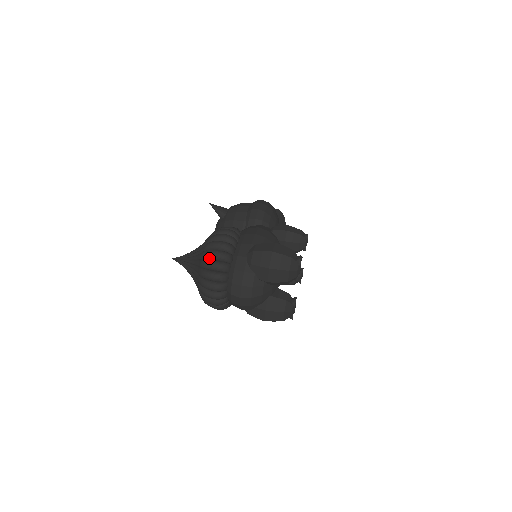
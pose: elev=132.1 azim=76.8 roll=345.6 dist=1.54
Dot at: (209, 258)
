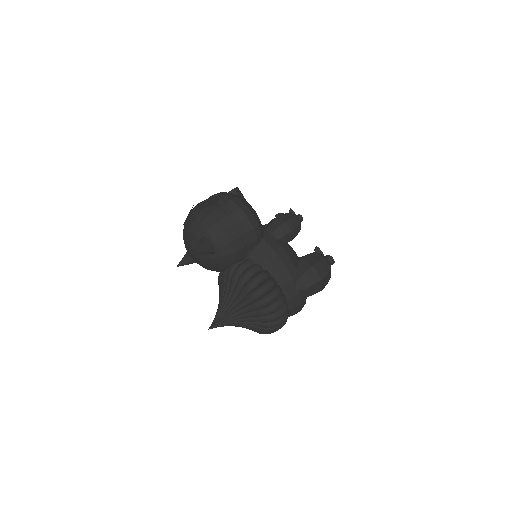
Dot at: (274, 321)
